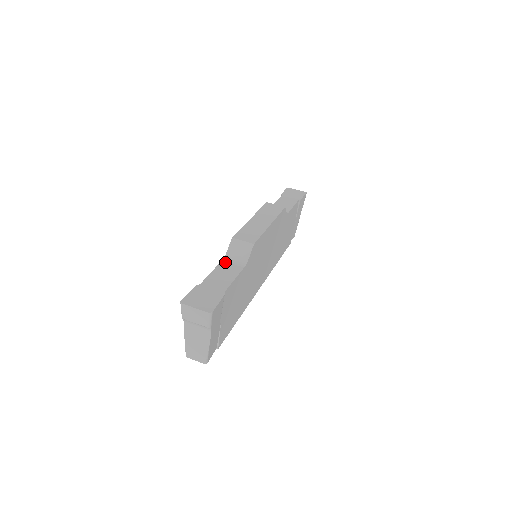
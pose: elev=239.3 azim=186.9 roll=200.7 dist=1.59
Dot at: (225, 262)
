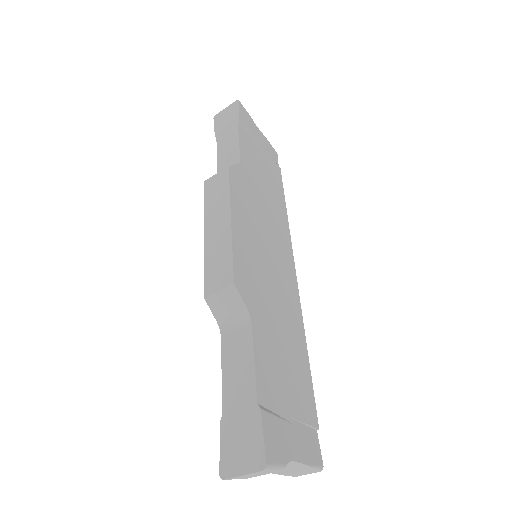
Dot at: (225, 337)
